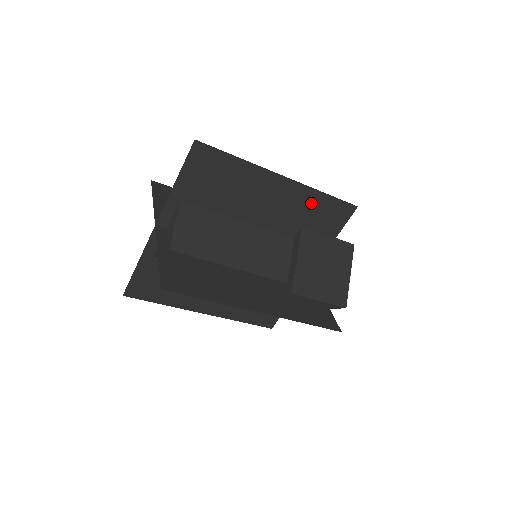
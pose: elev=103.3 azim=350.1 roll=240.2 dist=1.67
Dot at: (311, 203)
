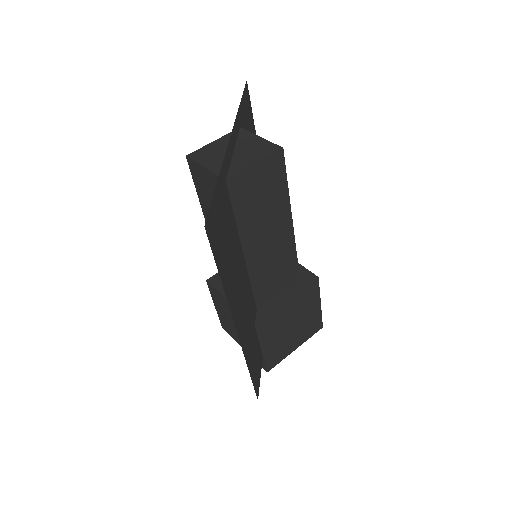
Dot at: occluded
